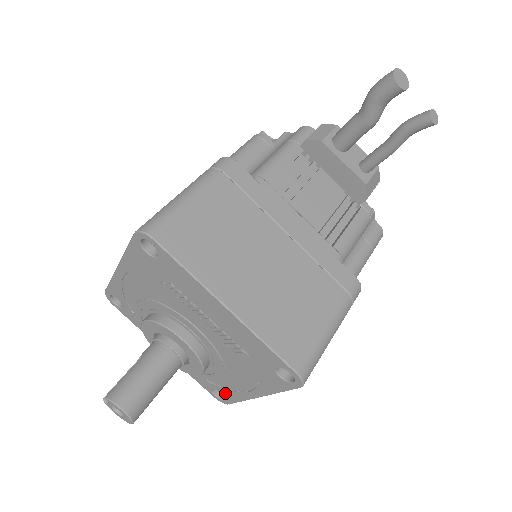
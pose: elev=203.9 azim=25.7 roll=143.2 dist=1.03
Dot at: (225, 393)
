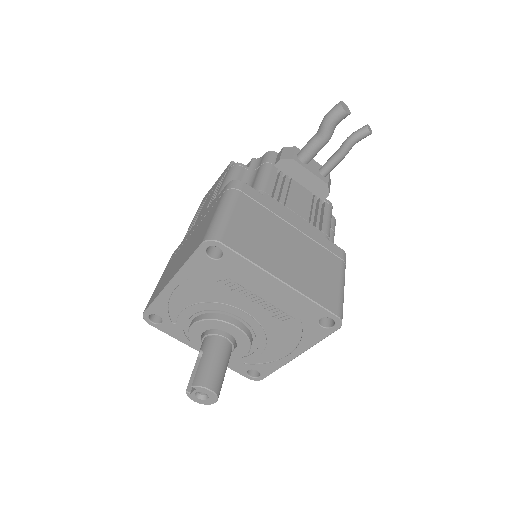
Dot at: (262, 368)
